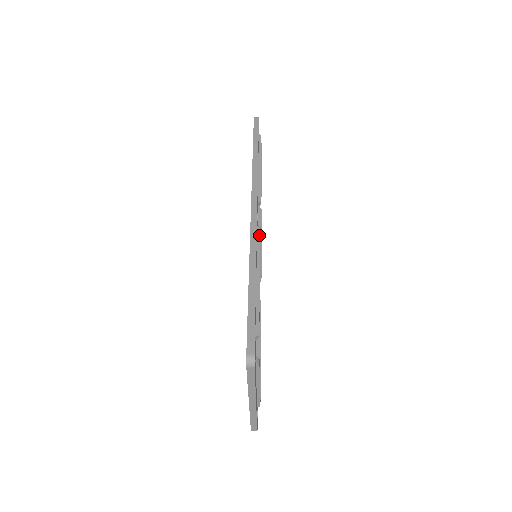
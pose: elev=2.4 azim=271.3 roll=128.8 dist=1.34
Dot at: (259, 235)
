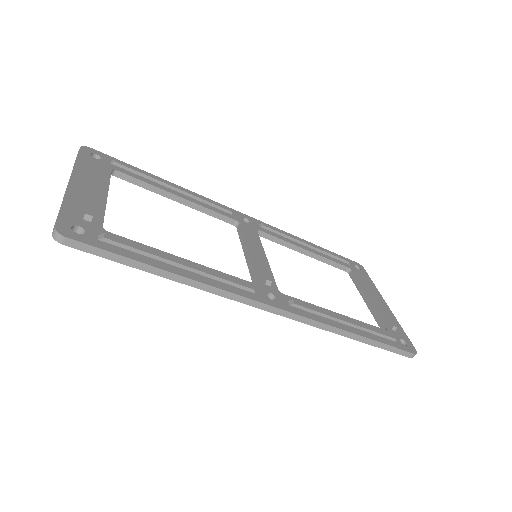
Dot at: (222, 206)
